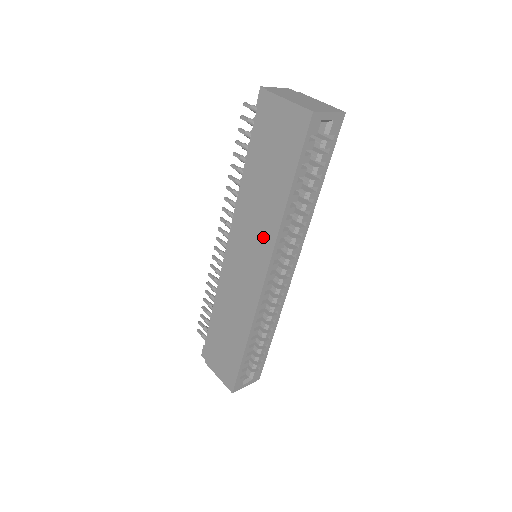
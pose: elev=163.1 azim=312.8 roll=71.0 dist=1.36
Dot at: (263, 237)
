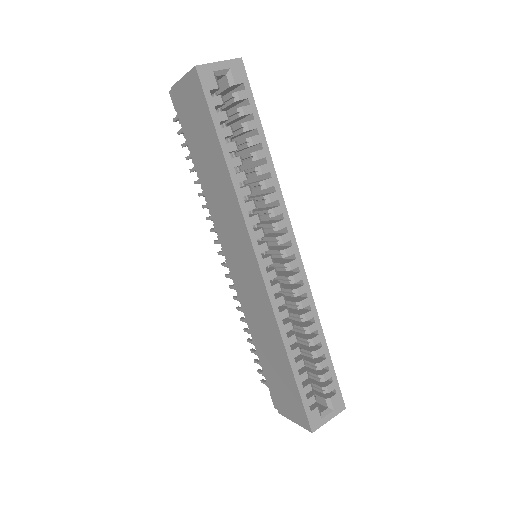
Dot at: (235, 222)
